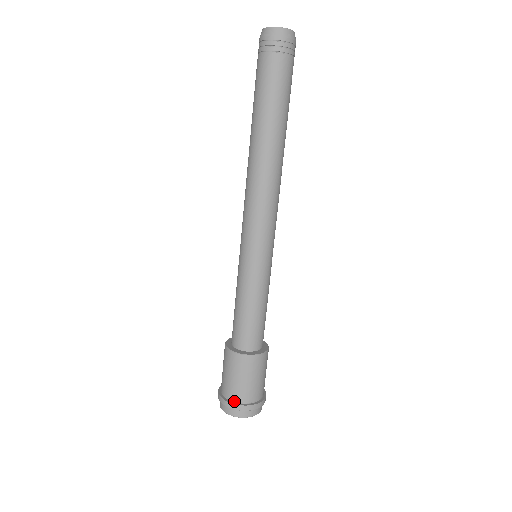
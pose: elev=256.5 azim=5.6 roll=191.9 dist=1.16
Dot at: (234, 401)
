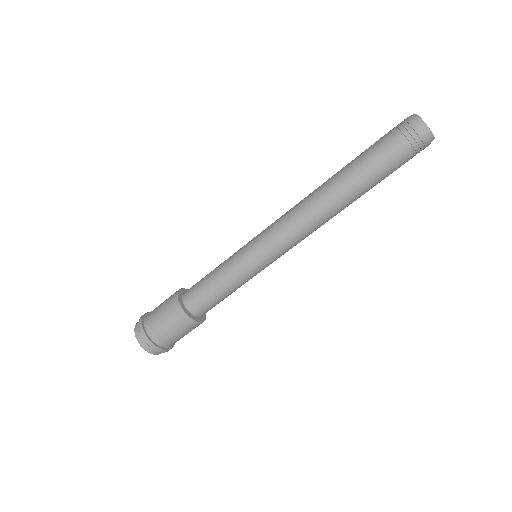
Dot at: (151, 337)
